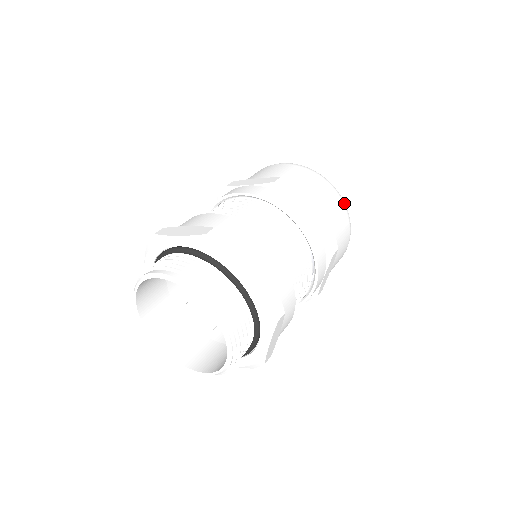
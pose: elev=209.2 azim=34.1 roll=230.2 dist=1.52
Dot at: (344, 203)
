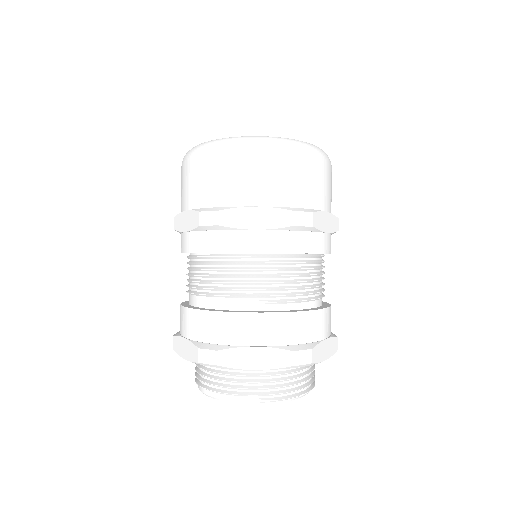
Dot at: (278, 148)
